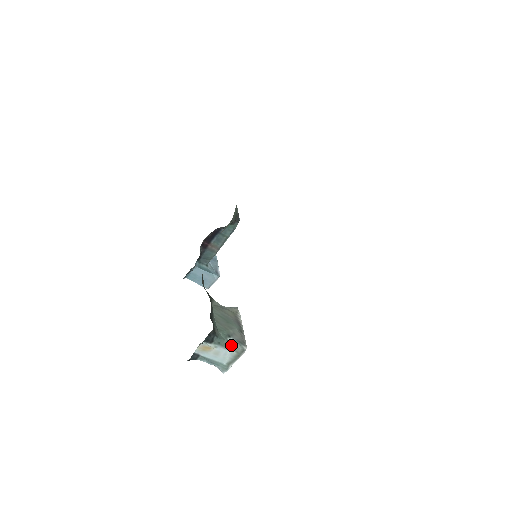
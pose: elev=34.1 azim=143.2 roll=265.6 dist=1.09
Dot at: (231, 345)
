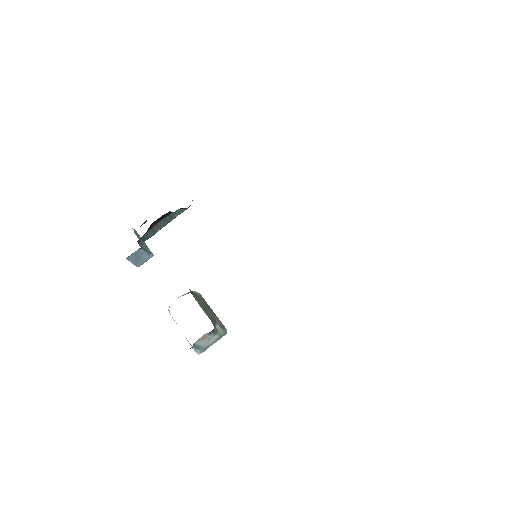
Dot at: (217, 331)
